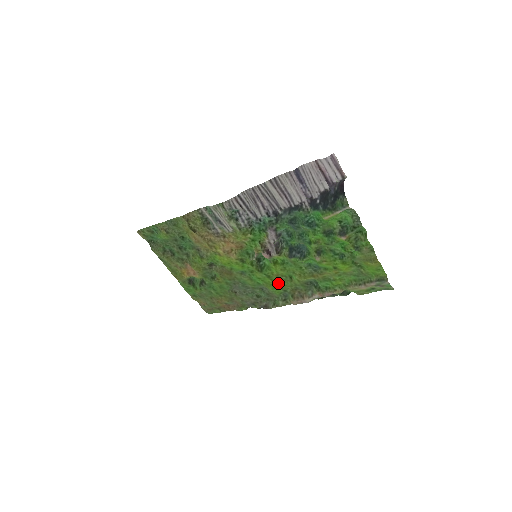
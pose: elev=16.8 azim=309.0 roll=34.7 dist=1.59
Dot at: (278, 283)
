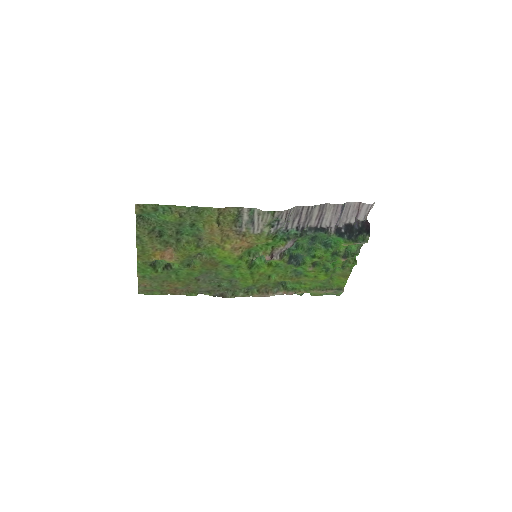
Dot at: (255, 279)
